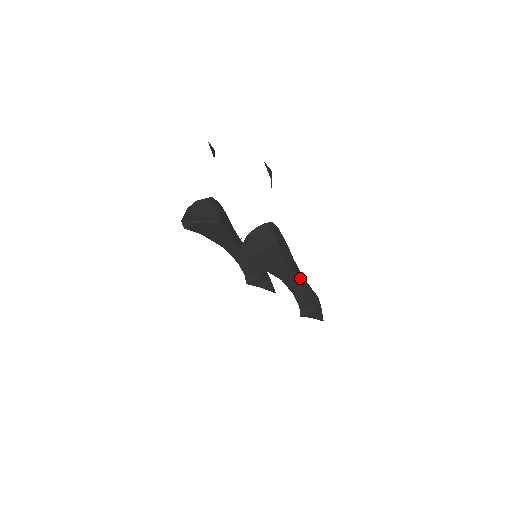
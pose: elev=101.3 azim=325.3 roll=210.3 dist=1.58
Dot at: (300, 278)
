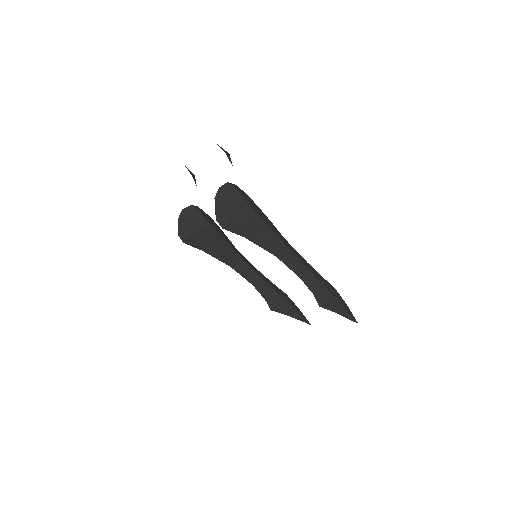
Dot at: (297, 255)
